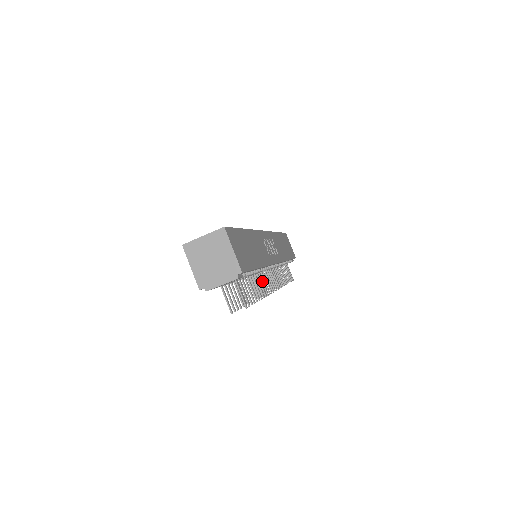
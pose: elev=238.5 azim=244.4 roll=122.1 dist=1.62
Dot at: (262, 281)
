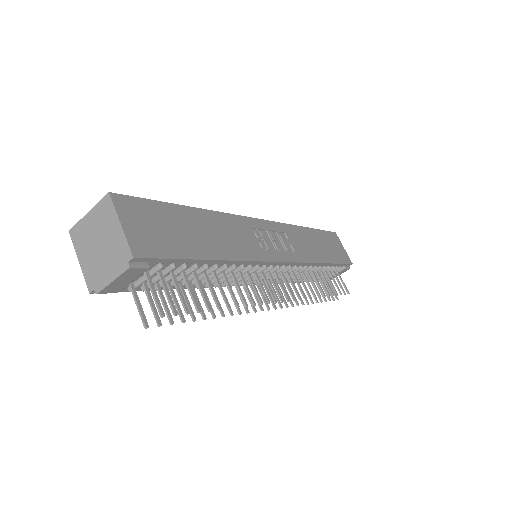
Dot at: (244, 285)
